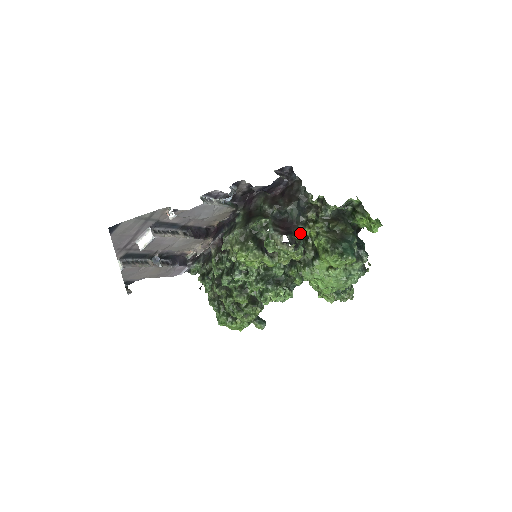
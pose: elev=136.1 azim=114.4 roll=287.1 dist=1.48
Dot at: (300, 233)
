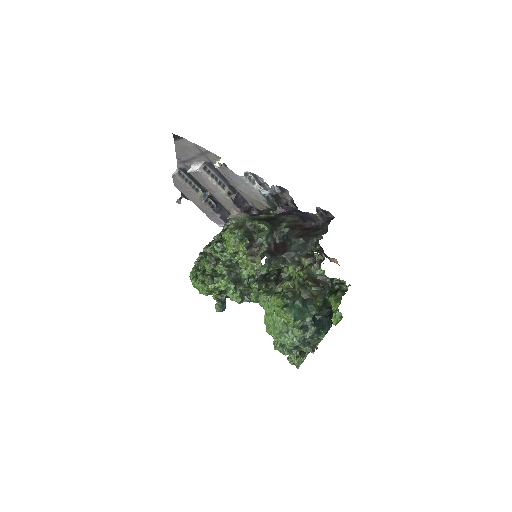
Dot at: (285, 265)
